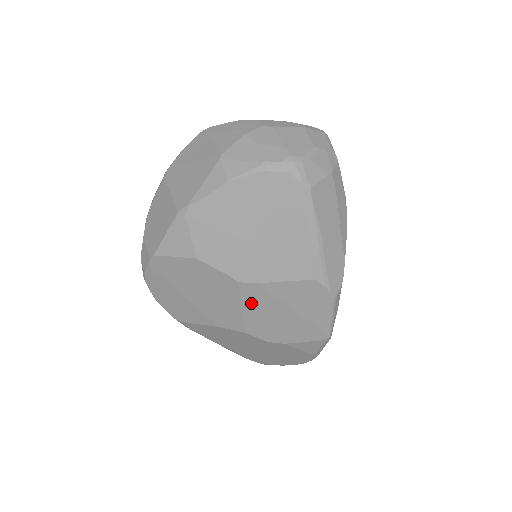
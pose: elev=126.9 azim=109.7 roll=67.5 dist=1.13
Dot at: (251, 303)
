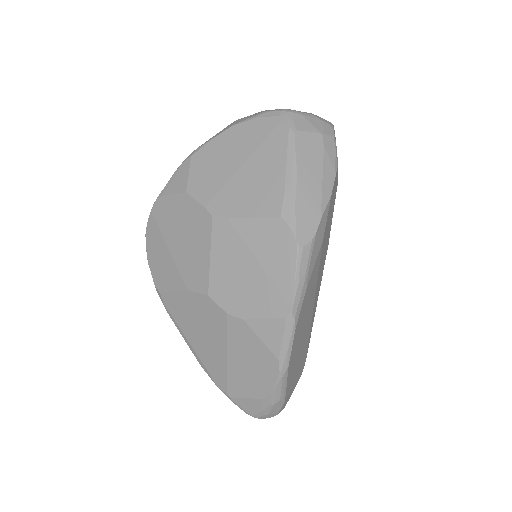
Dot at: (219, 247)
